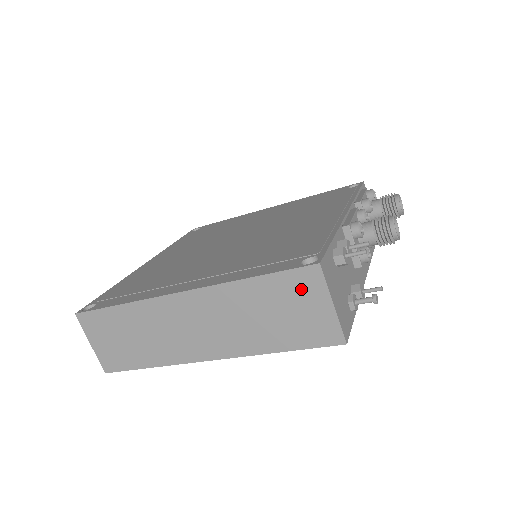
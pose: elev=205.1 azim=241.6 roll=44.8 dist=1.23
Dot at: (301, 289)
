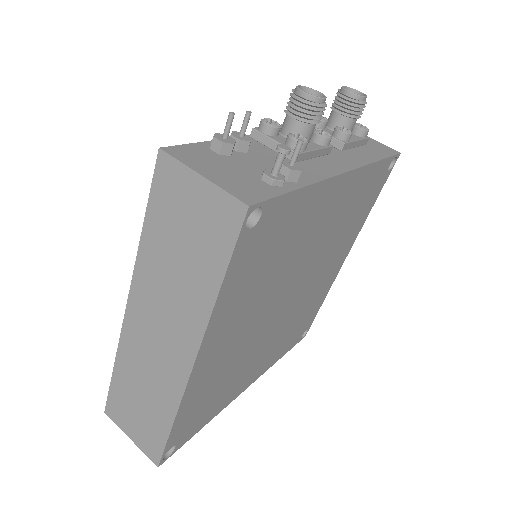
Dot at: (172, 193)
